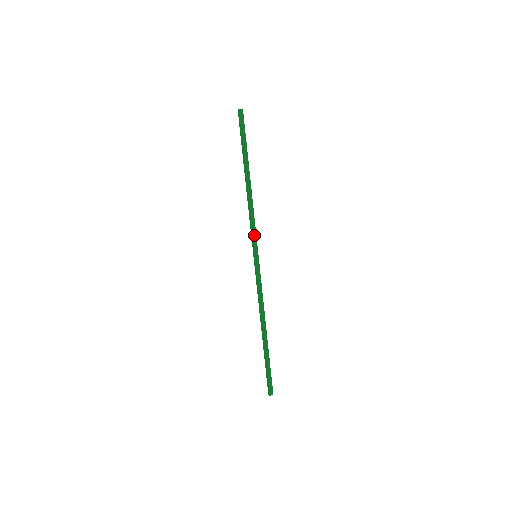
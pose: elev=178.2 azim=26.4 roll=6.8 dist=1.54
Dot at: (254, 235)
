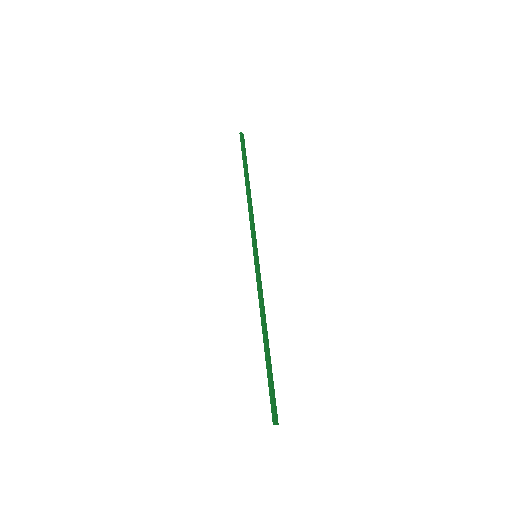
Dot at: (255, 235)
